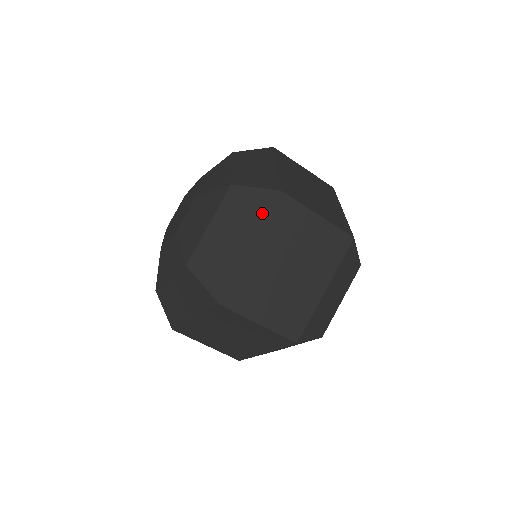
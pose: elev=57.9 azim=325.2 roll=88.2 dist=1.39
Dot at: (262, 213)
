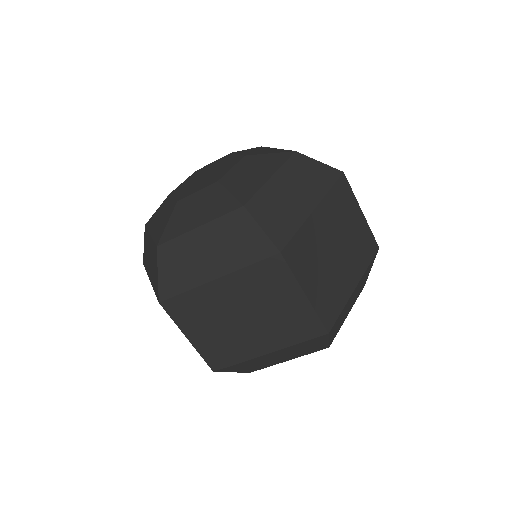
Dot at: (249, 258)
